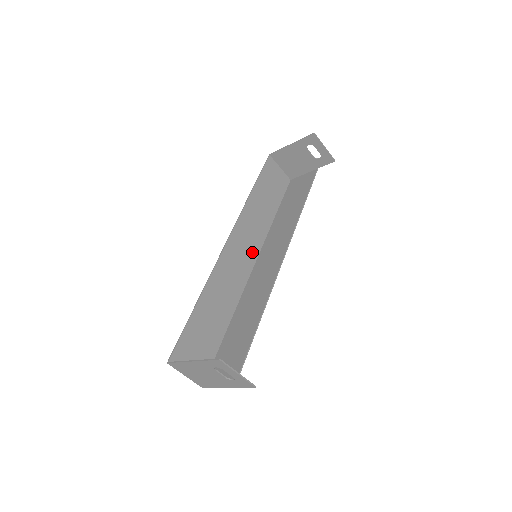
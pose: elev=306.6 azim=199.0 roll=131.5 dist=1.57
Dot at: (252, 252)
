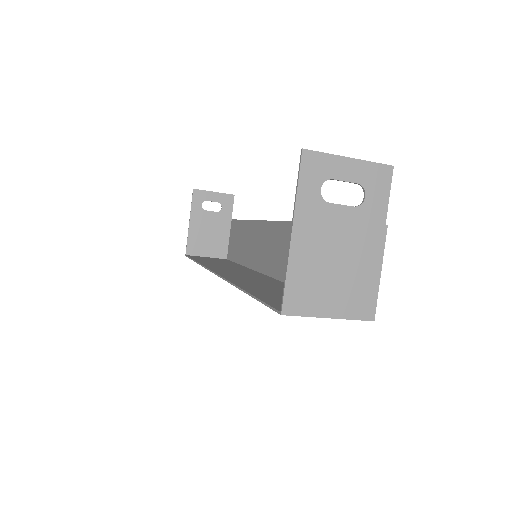
Dot at: occluded
